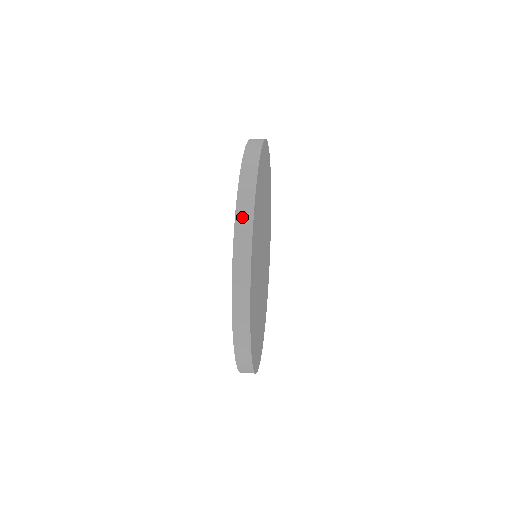
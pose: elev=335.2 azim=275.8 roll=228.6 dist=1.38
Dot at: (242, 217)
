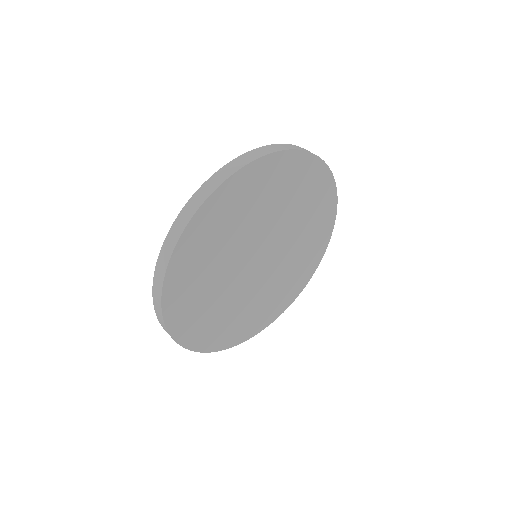
Dot at: (165, 249)
